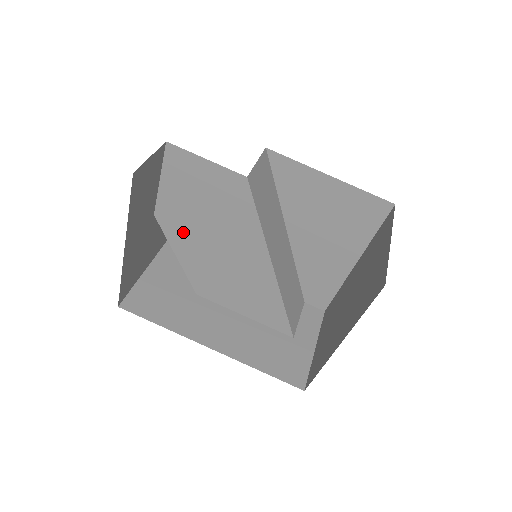
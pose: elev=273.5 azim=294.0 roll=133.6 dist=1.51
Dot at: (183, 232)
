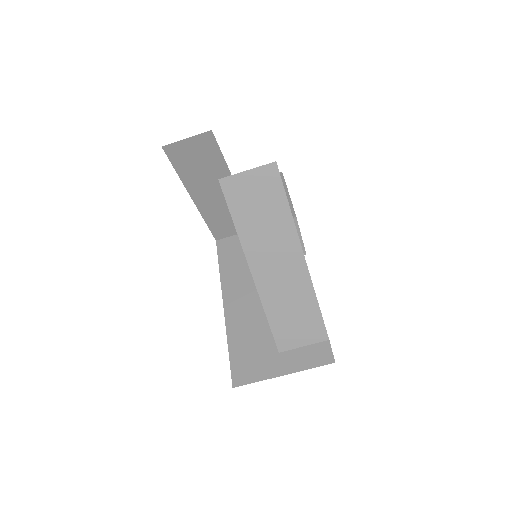
Dot at: occluded
